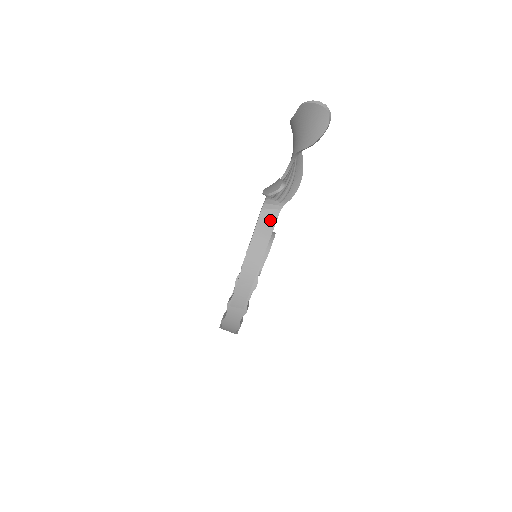
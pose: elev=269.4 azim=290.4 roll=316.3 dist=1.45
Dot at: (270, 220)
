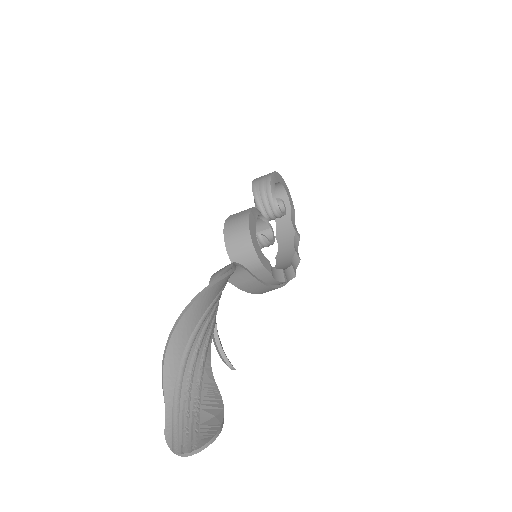
Dot at: (238, 273)
